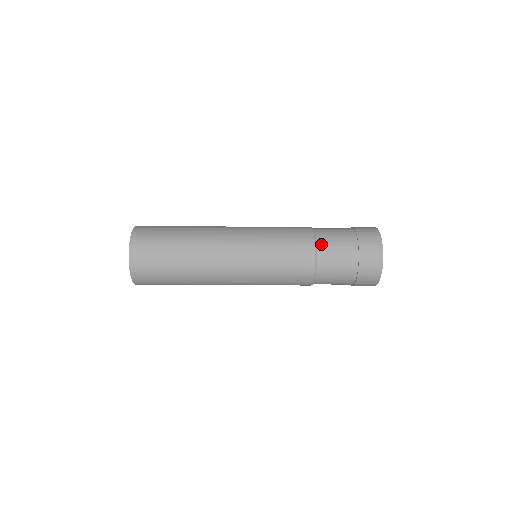
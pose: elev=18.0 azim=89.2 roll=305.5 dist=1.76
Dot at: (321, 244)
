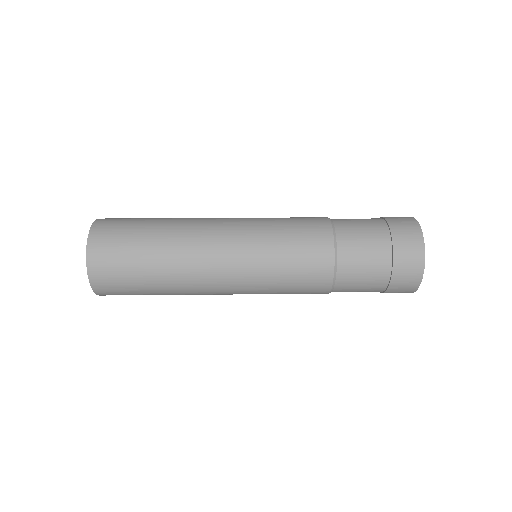
Dot at: (342, 235)
